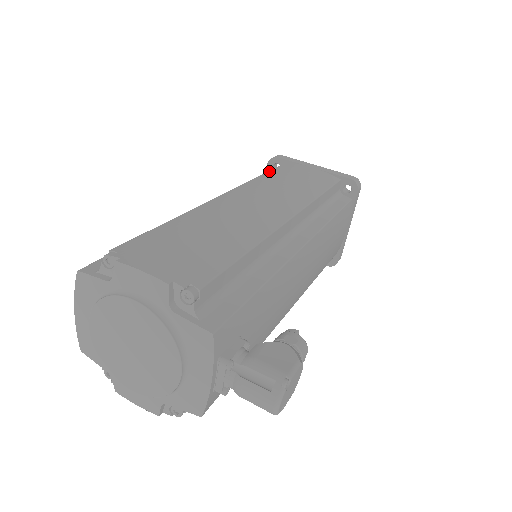
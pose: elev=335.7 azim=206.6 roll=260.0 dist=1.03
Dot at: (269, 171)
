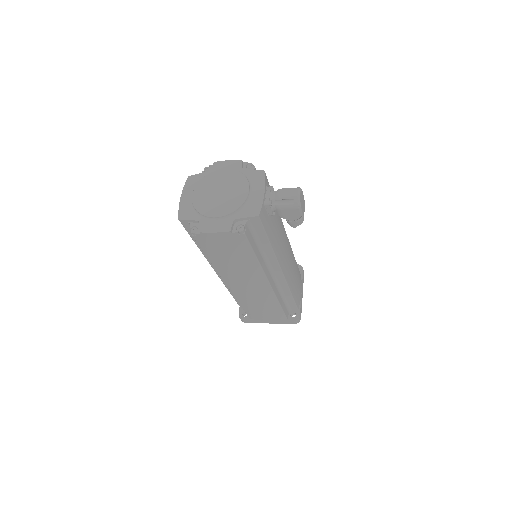
Dot at: occluded
